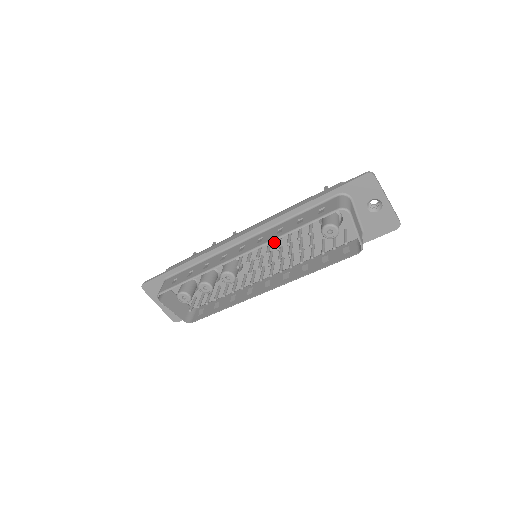
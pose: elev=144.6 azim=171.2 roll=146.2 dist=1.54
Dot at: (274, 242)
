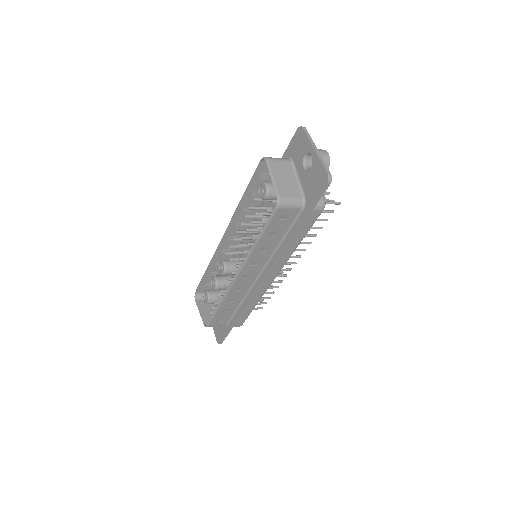
Dot at: occluded
